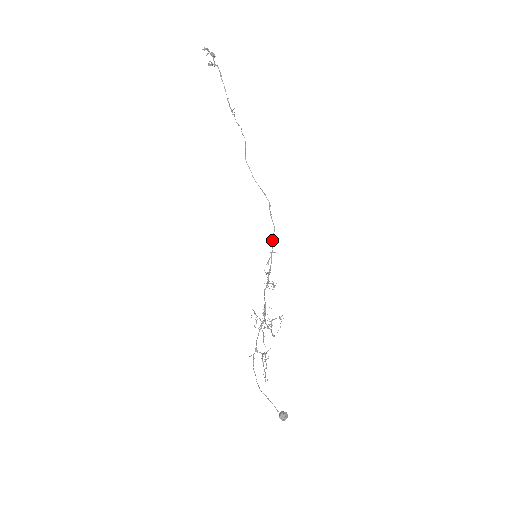
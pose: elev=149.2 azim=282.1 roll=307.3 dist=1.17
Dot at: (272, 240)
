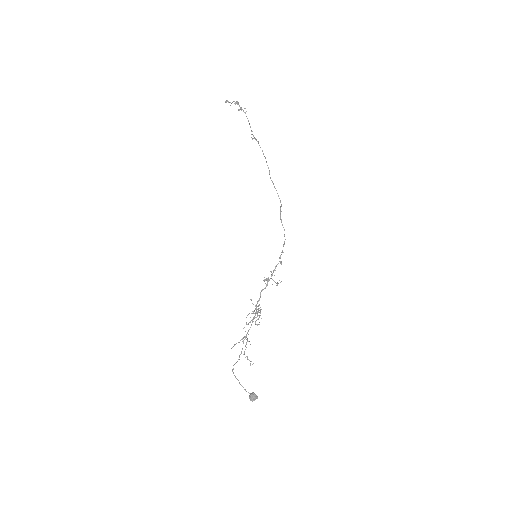
Dot at: (284, 242)
